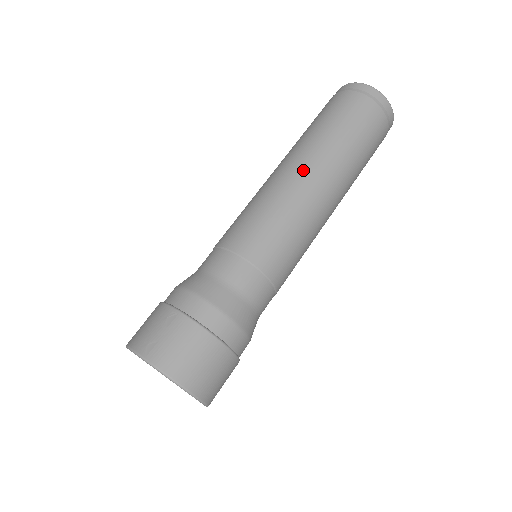
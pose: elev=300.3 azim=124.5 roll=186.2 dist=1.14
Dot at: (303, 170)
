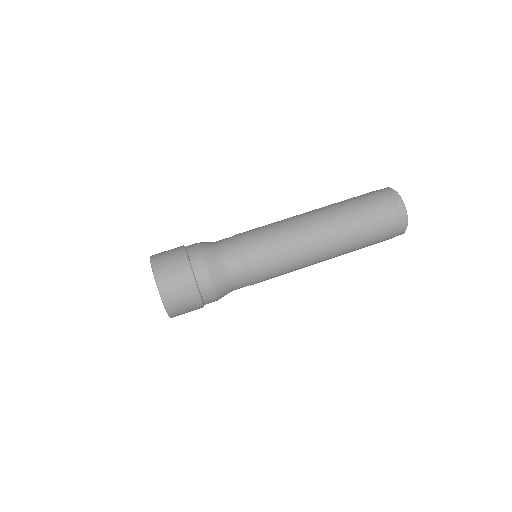
Dot at: (316, 226)
